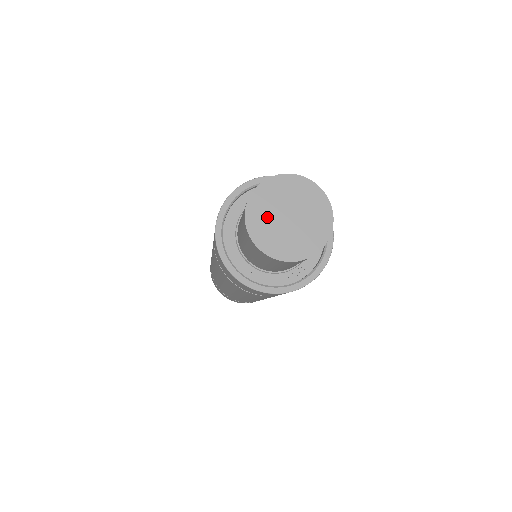
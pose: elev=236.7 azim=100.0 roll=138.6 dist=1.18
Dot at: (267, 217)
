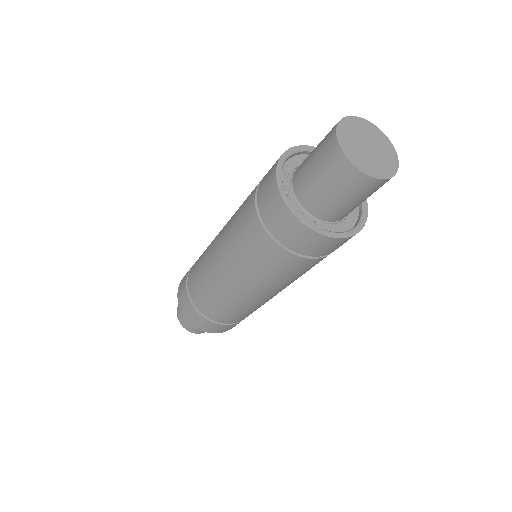
Dot at: (358, 131)
